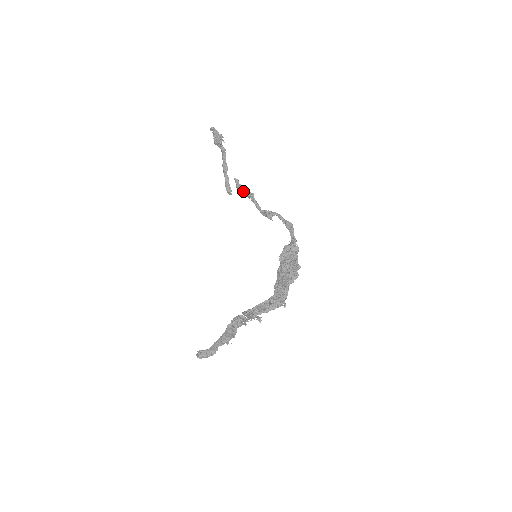
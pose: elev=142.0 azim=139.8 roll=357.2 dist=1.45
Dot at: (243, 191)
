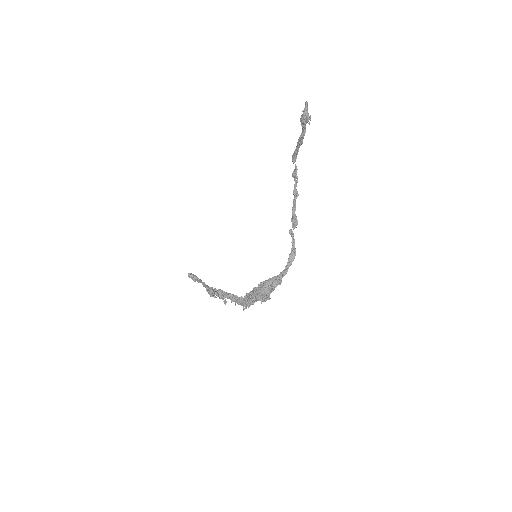
Dot at: (295, 182)
